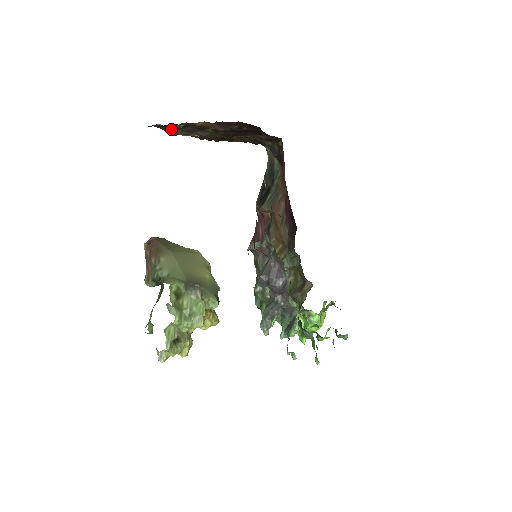
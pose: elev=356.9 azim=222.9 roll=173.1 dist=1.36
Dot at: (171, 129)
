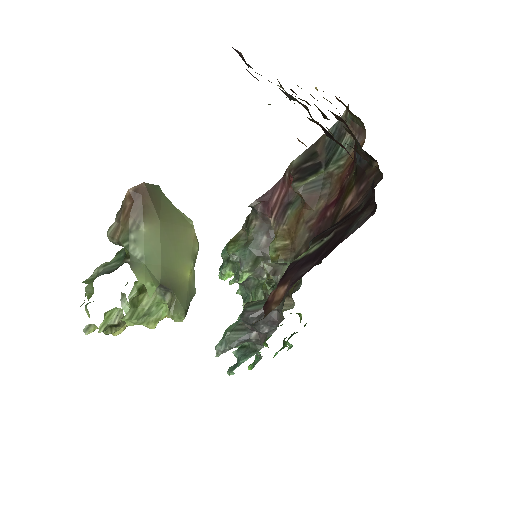
Dot at: occluded
